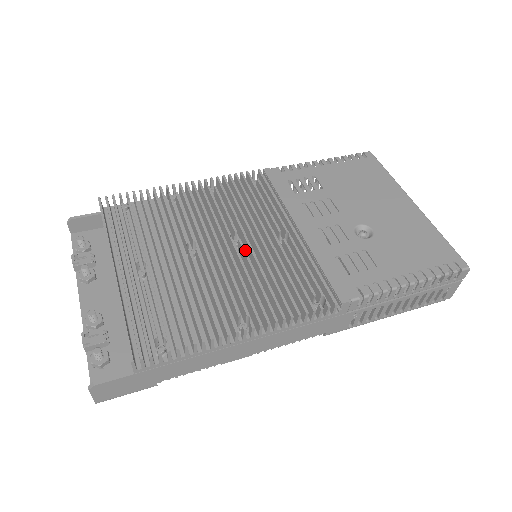
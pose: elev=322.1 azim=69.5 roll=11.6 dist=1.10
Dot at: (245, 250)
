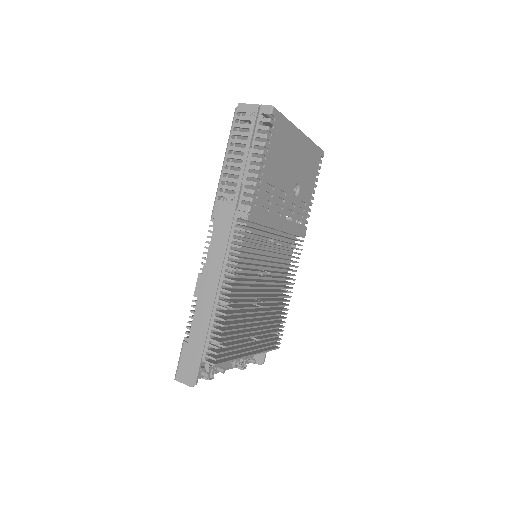
Dot at: (275, 273)
